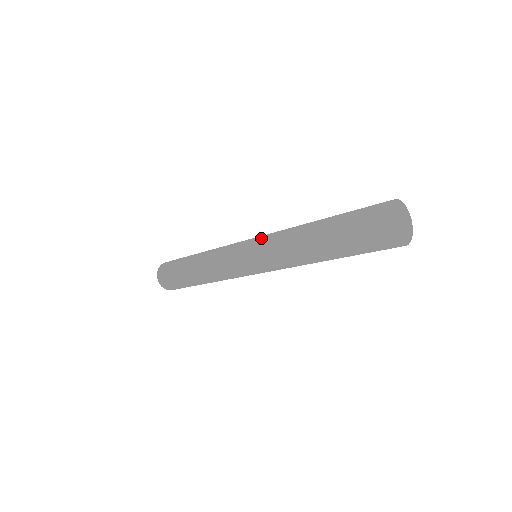
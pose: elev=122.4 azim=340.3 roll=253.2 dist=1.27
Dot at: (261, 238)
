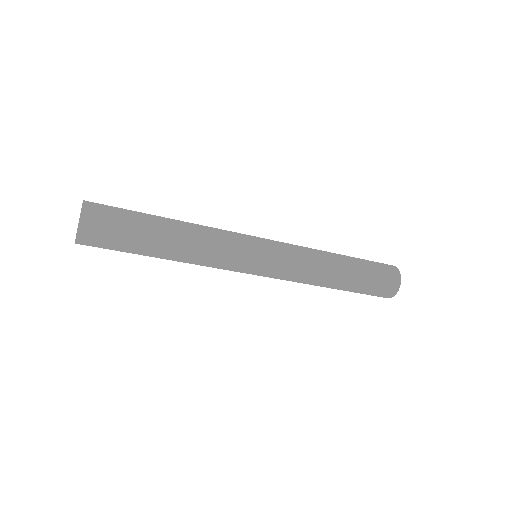
Dot at: occluded
